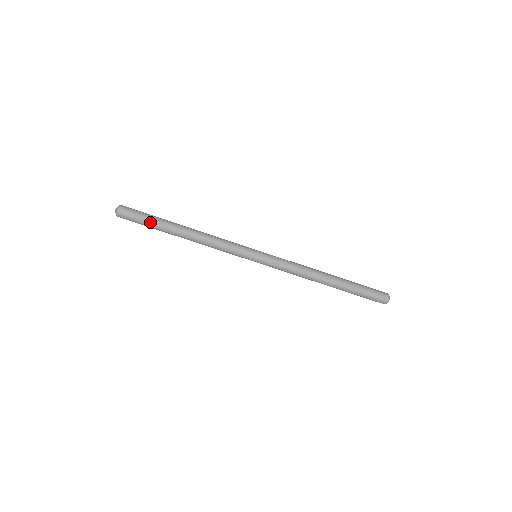
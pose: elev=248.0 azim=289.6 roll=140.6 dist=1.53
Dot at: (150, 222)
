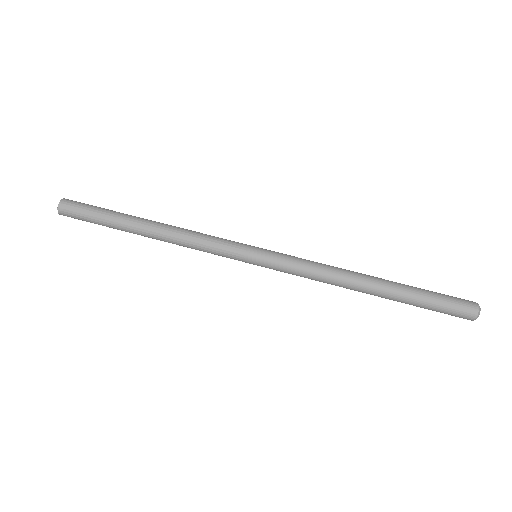
Dot at: (105, 210)
